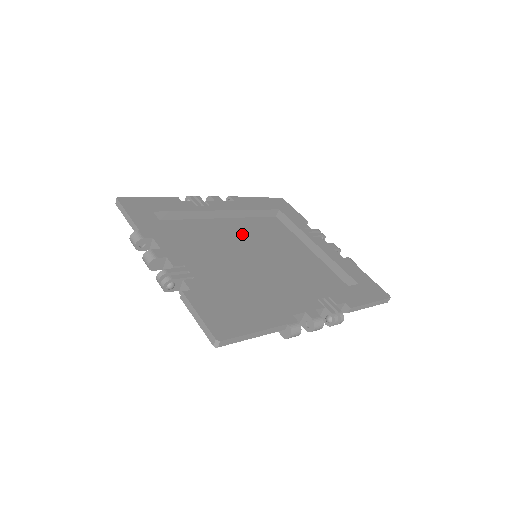
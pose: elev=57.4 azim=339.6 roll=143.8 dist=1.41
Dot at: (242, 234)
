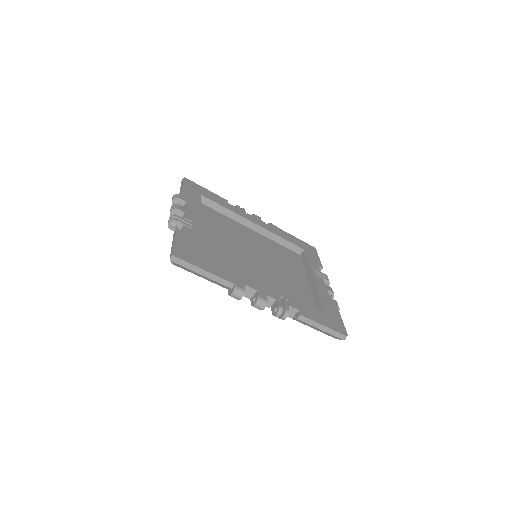
Dot at: (259, 244)
